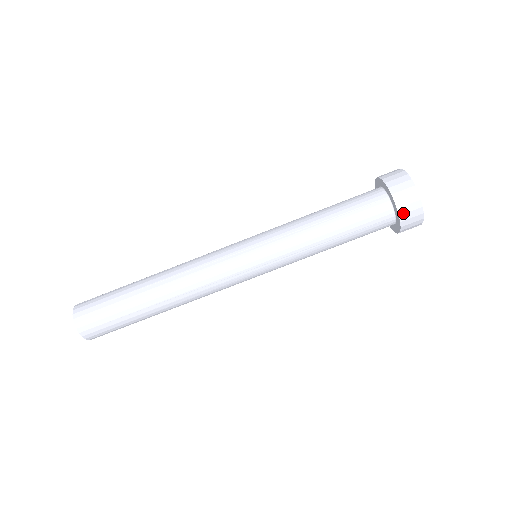
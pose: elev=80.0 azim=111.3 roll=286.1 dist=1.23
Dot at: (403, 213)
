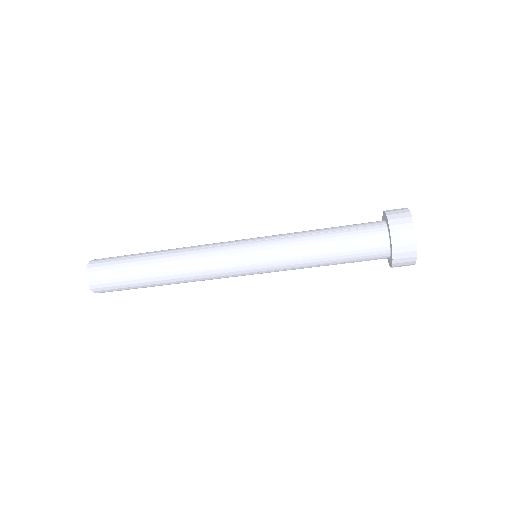
Dot at: (397, 262)
